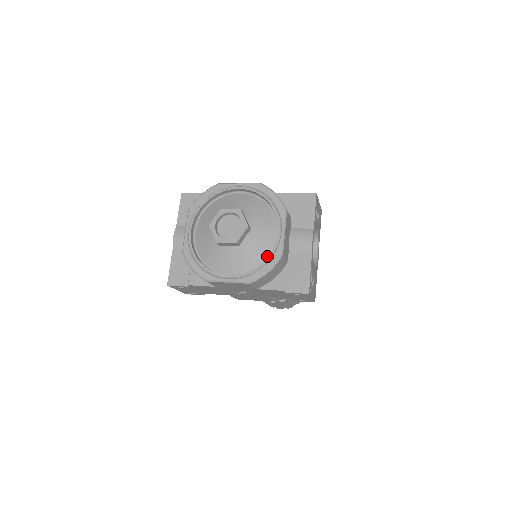
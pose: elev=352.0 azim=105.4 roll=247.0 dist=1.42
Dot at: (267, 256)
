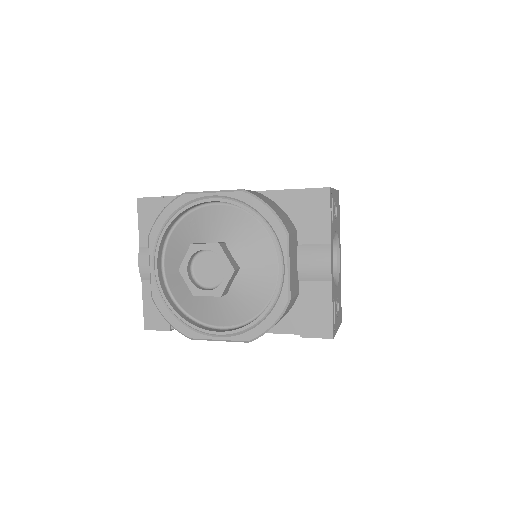
Dot at: (268, 299)
